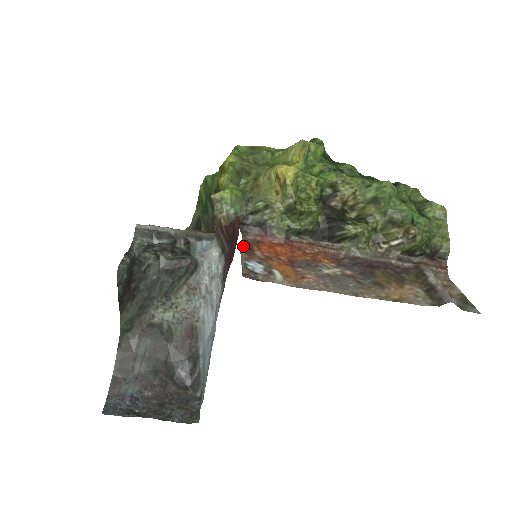
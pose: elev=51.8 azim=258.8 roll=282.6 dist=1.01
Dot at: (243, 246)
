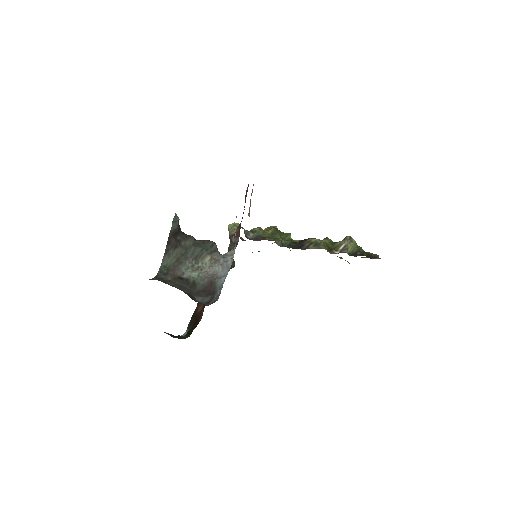
Dot at: occluded
